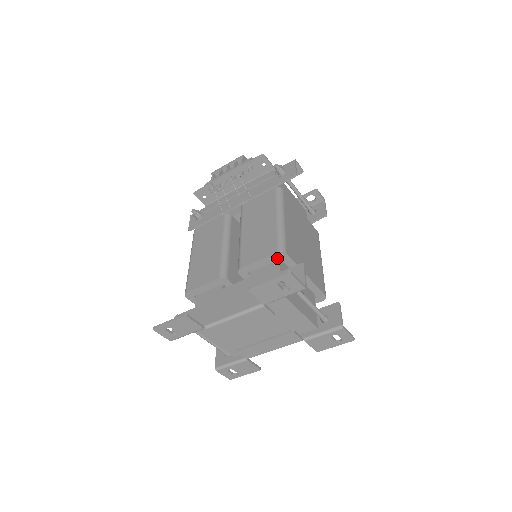
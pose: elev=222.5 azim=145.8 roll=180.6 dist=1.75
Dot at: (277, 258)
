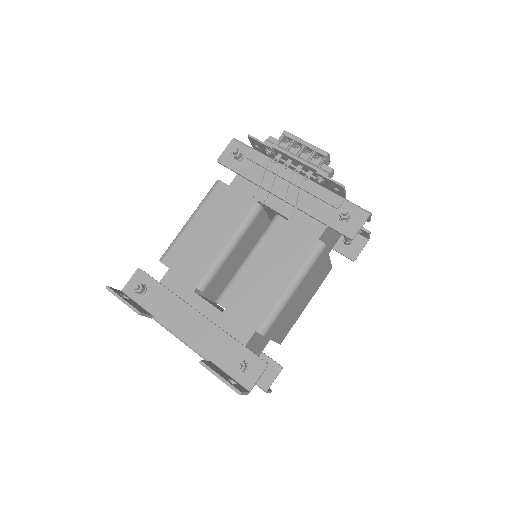
Dot at: occluded
